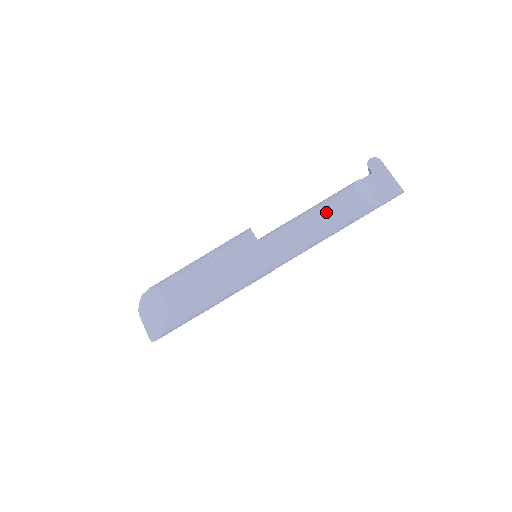
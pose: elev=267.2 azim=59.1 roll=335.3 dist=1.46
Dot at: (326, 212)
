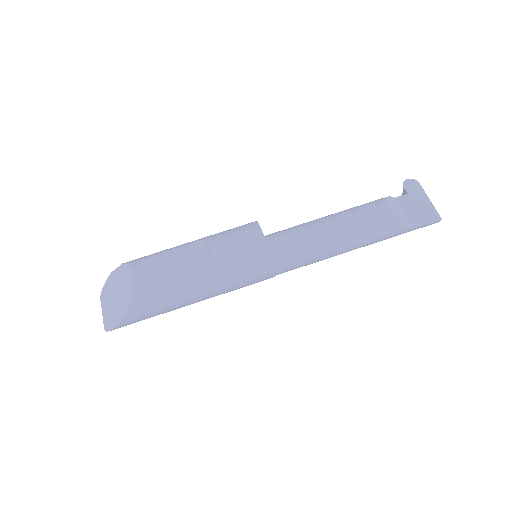
Dot at: (349, 220)
